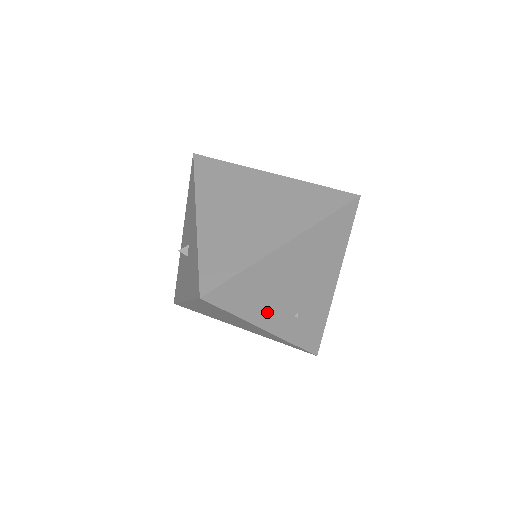
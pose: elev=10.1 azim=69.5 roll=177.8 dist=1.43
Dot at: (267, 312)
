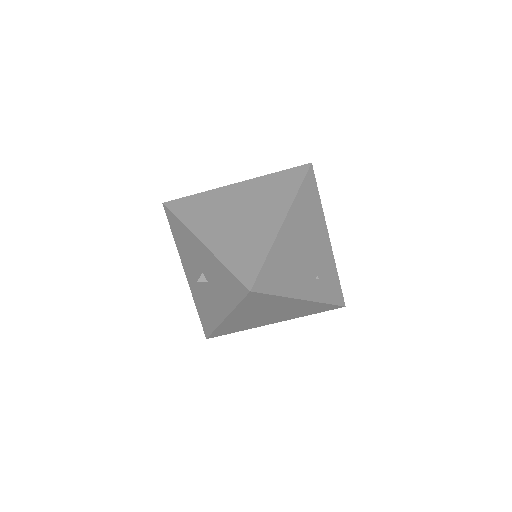
Dot at: (297, 284)
